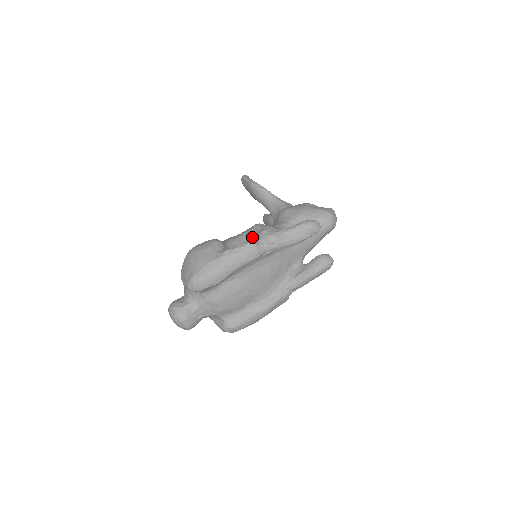
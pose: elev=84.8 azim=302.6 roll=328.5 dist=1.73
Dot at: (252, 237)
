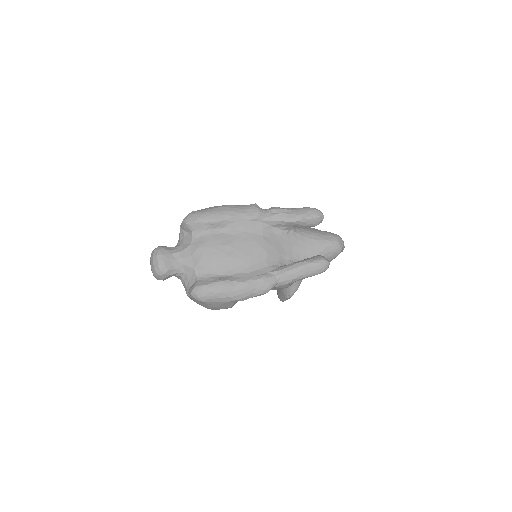
Dot at: occluded
